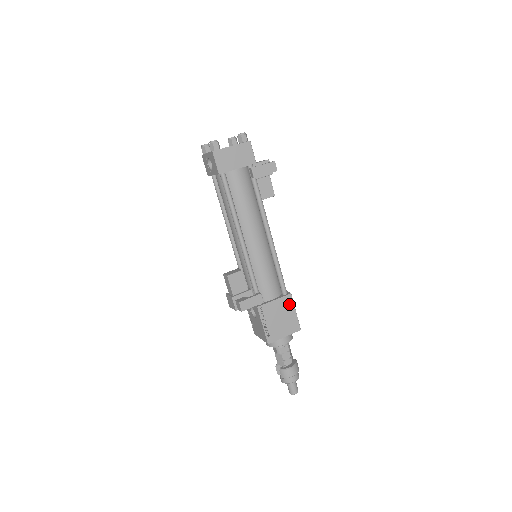
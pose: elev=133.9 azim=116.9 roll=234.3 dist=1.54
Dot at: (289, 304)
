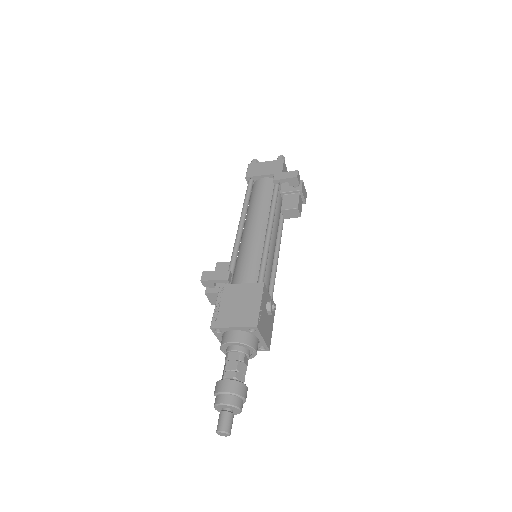
Dot at: (256, 293)
